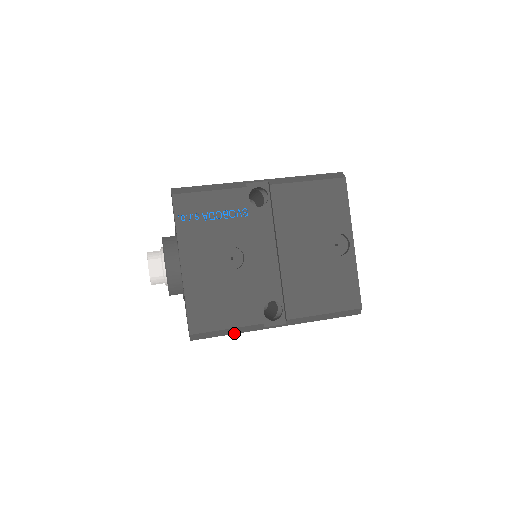
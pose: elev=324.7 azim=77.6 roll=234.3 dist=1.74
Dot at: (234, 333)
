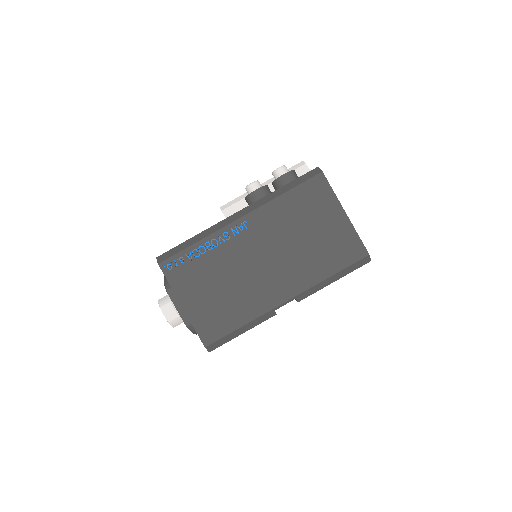
Dot at: occluded
